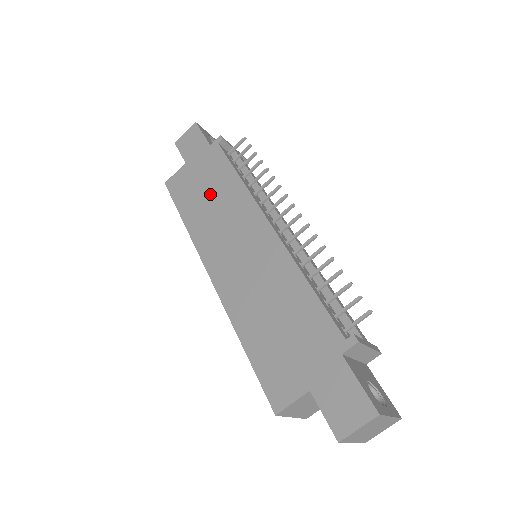
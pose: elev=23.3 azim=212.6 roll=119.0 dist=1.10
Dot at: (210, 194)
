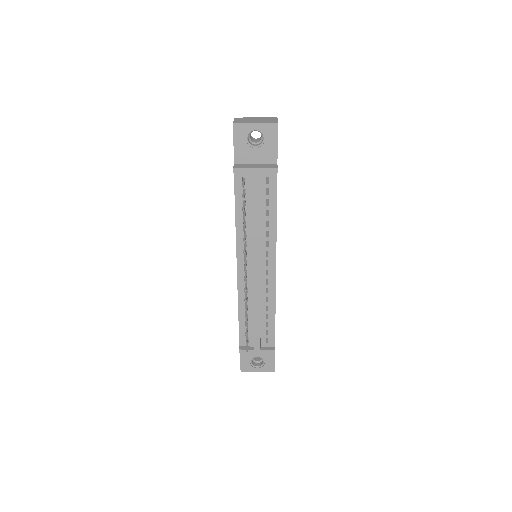
Dot at: occluded
